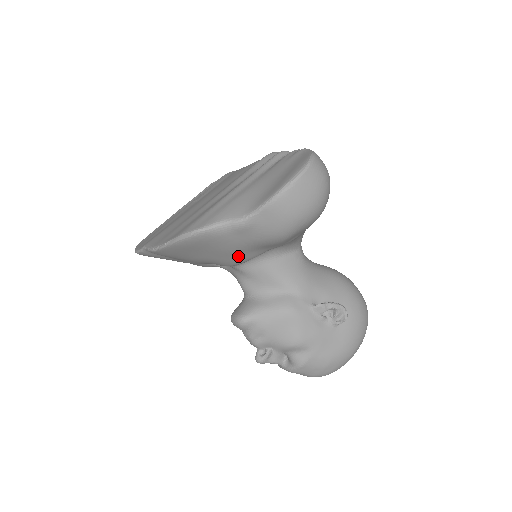
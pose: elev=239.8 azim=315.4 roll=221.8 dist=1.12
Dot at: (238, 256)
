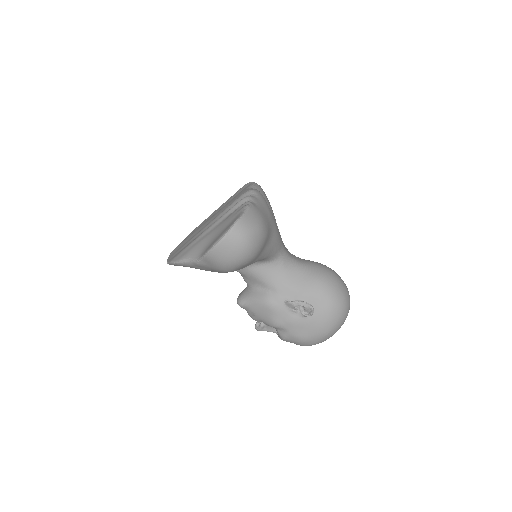
Dot at: occluded
